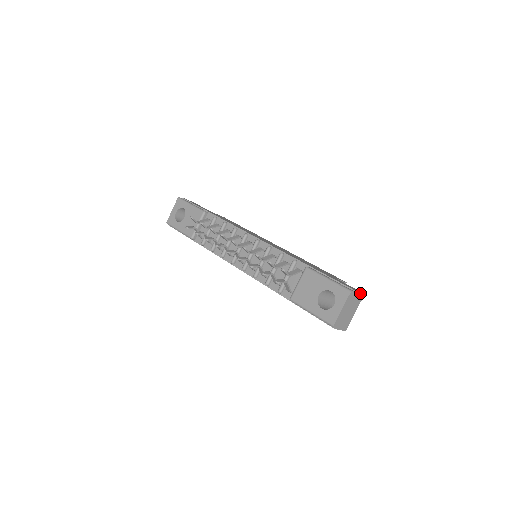
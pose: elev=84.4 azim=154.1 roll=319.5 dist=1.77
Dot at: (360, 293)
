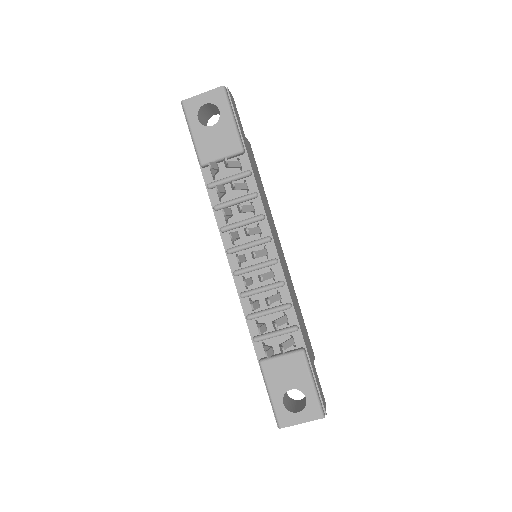
Dot at: occluded
